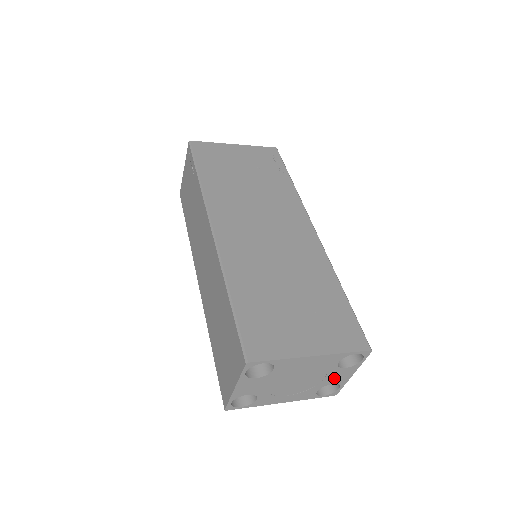
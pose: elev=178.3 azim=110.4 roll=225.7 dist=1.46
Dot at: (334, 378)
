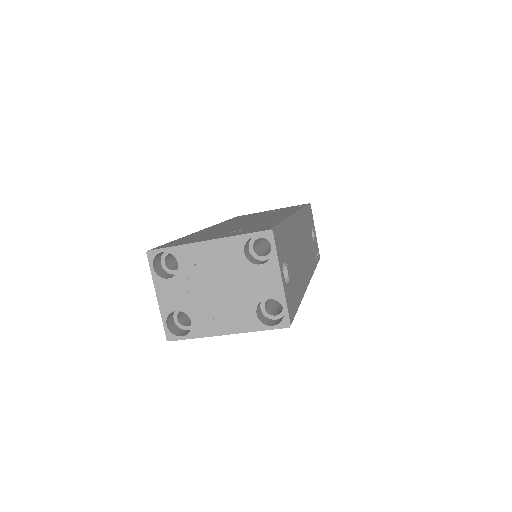
Dot at: (261, 286)
